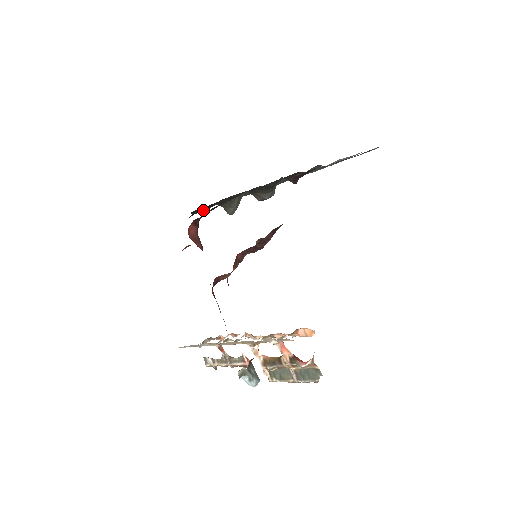
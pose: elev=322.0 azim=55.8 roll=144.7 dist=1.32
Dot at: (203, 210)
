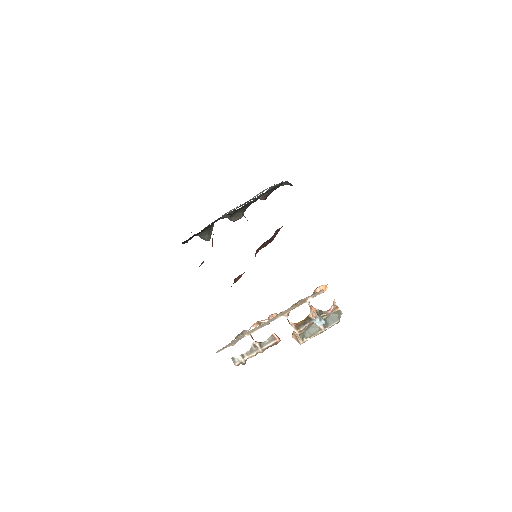
Dot at: occluded
